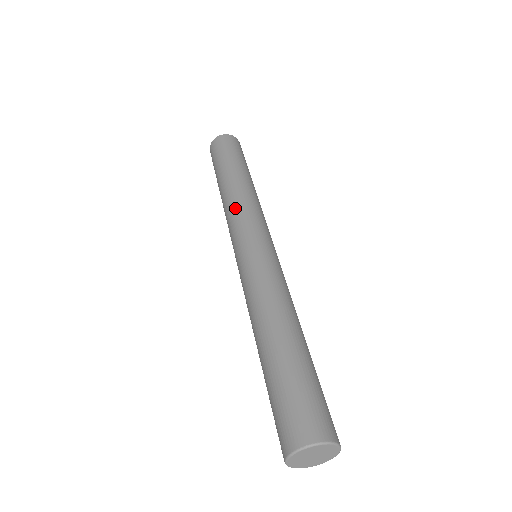
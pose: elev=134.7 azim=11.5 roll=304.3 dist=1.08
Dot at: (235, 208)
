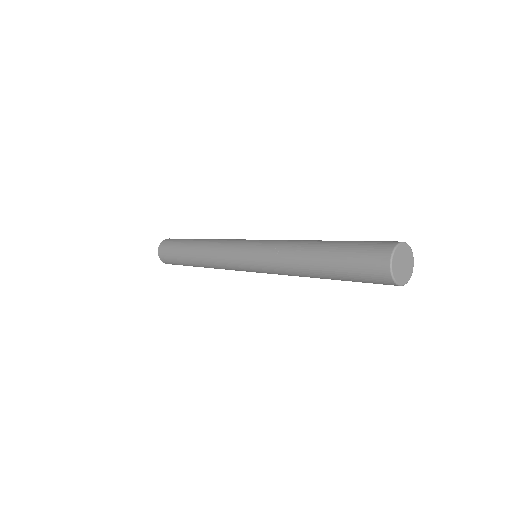
Dot at: occluded
